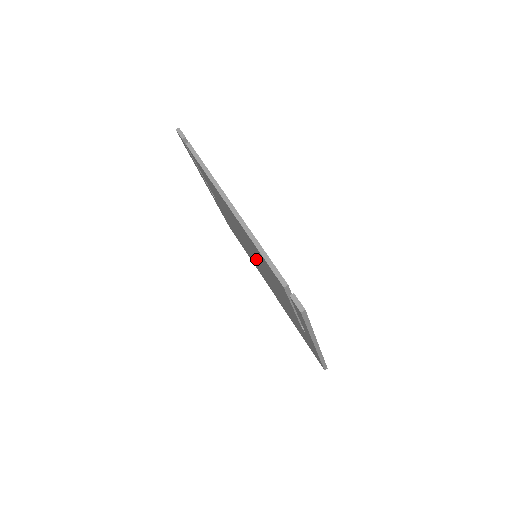
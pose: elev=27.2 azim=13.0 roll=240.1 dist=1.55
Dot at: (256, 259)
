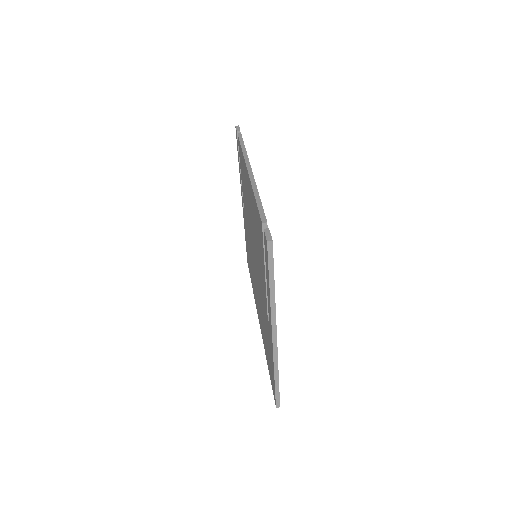
Dot at: (254, 255)
